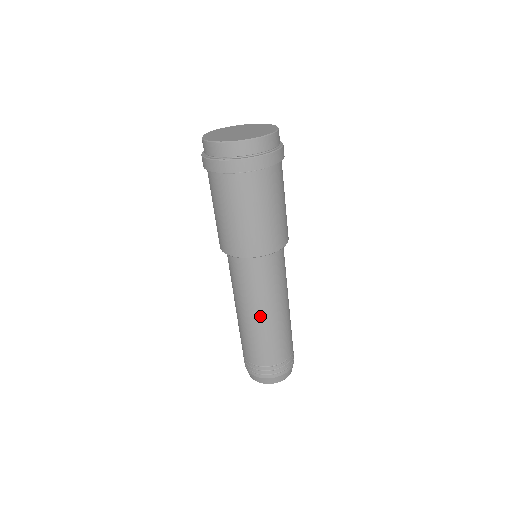
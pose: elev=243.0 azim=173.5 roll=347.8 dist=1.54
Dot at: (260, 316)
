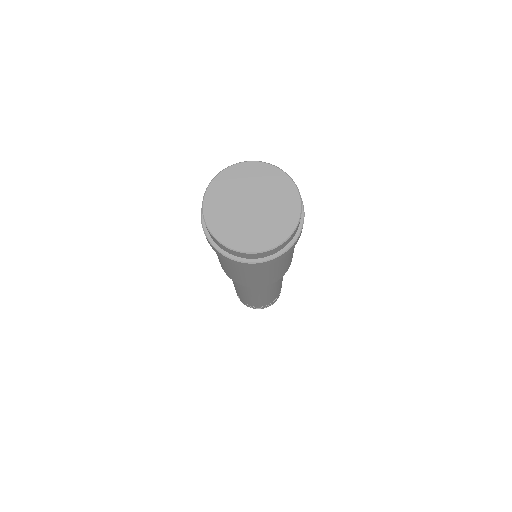
Dot at: (240, 290)
